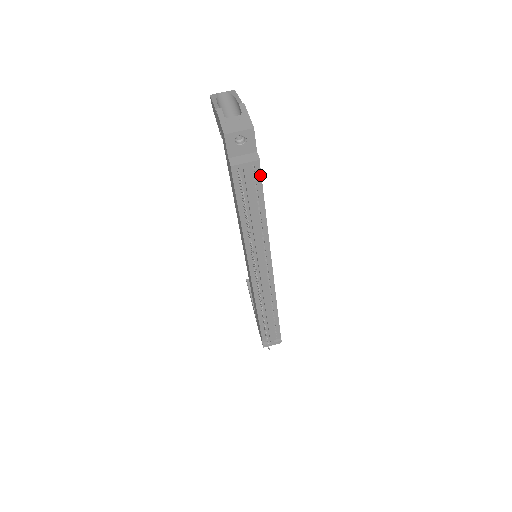
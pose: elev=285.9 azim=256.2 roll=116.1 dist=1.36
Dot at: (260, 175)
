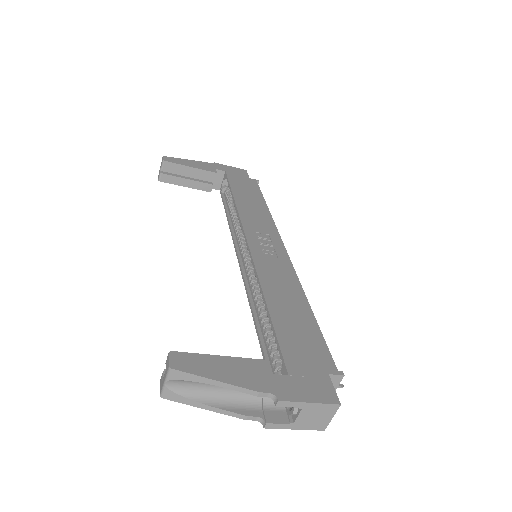
Dot at: (330, 355)
